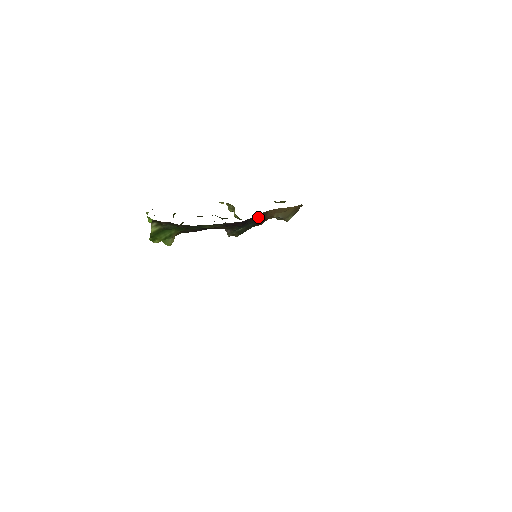
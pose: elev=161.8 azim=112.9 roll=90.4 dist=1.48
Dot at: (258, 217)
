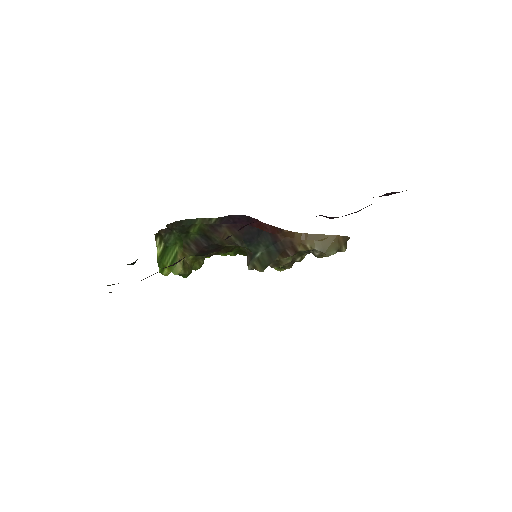
Dot at: (278, 235)
